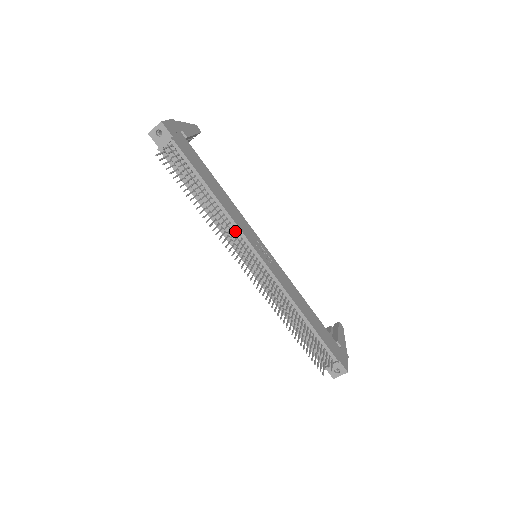
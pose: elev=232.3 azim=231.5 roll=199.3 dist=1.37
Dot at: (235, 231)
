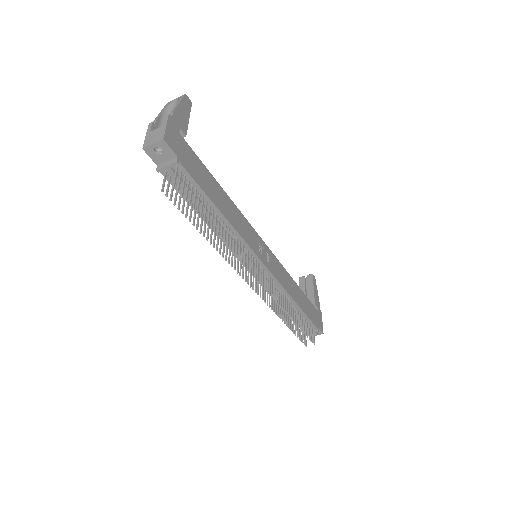
Dot at: (243, 248)
